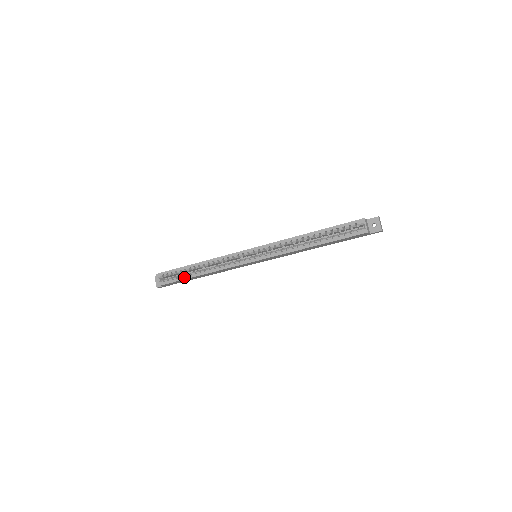
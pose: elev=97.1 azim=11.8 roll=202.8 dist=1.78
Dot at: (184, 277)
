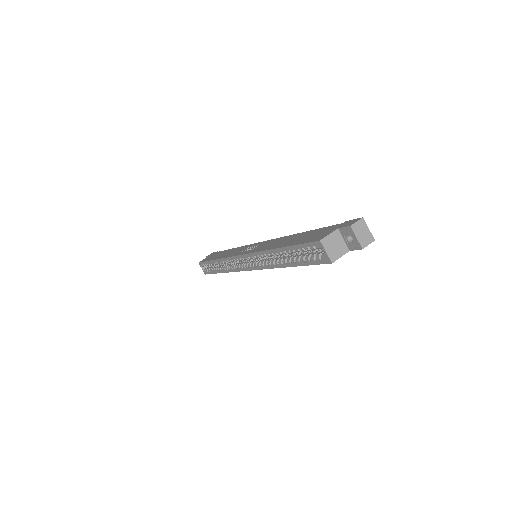
Dot at: (214, 271)
